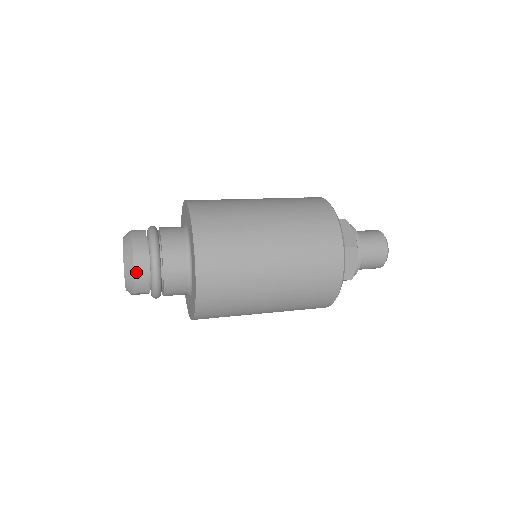
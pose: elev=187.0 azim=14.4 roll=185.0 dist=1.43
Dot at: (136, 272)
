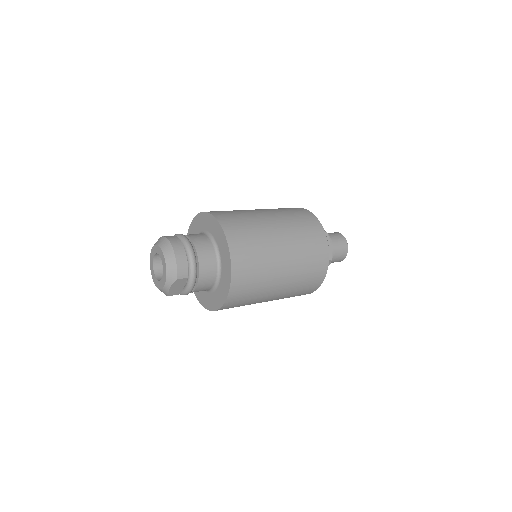
Dot at: (177, 256)
